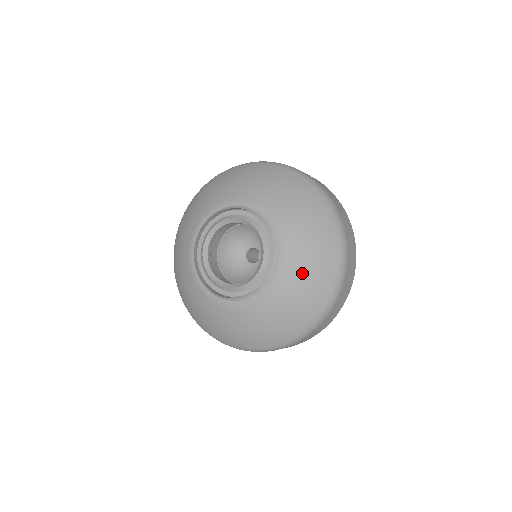
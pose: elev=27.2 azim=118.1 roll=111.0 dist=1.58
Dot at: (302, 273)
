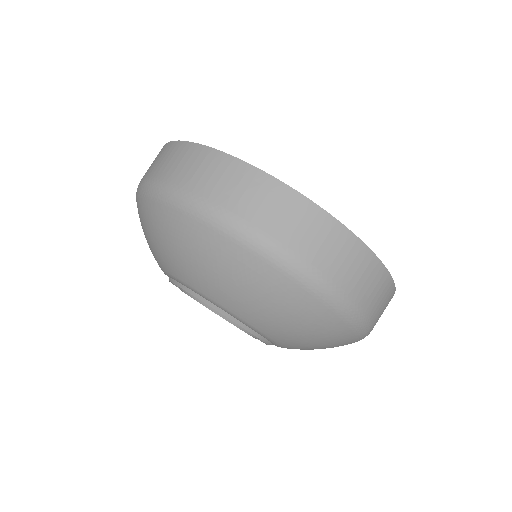
Dot at: (272, 320)
